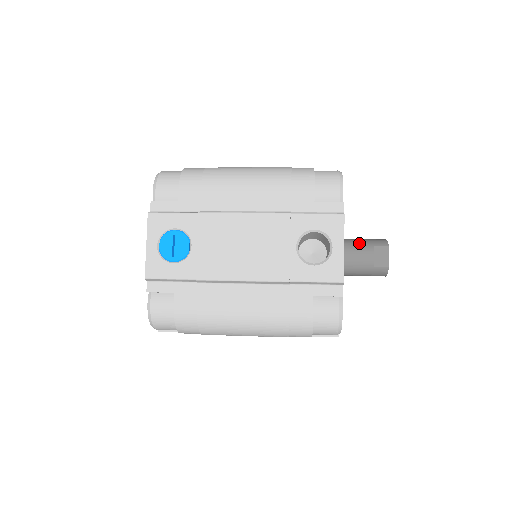
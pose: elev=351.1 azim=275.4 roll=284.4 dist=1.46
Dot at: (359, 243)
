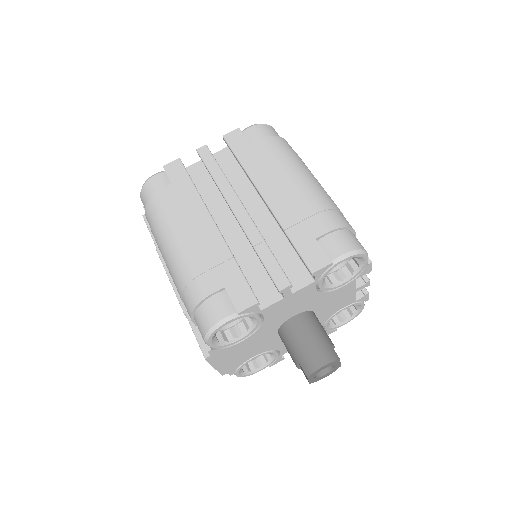
Dot at: (292, 347)
